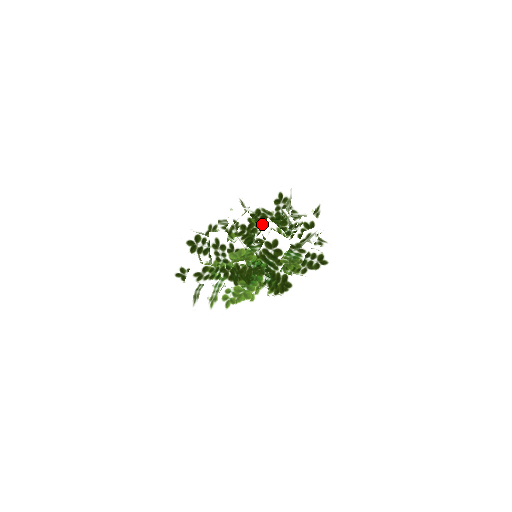
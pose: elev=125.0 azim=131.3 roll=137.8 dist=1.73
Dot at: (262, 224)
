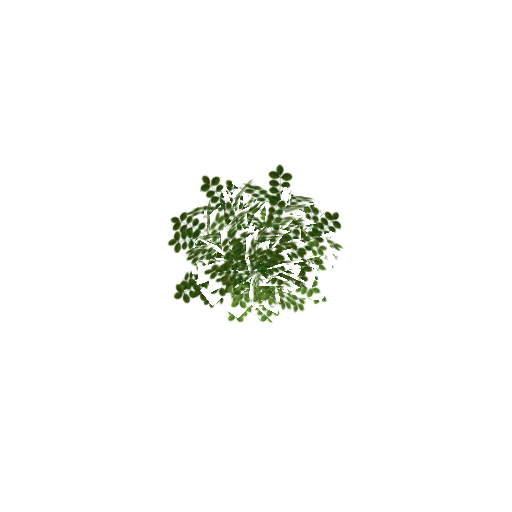
Dot at: occluded
